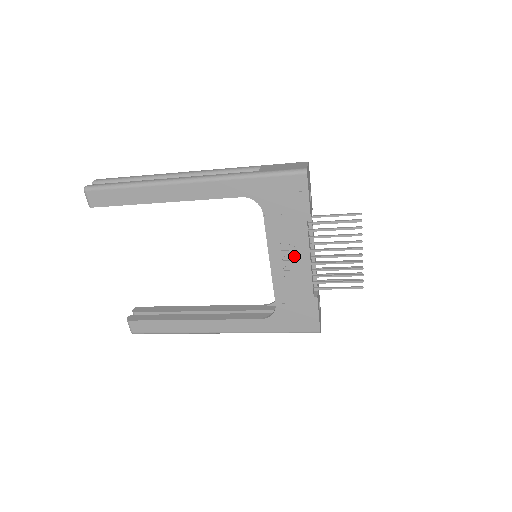
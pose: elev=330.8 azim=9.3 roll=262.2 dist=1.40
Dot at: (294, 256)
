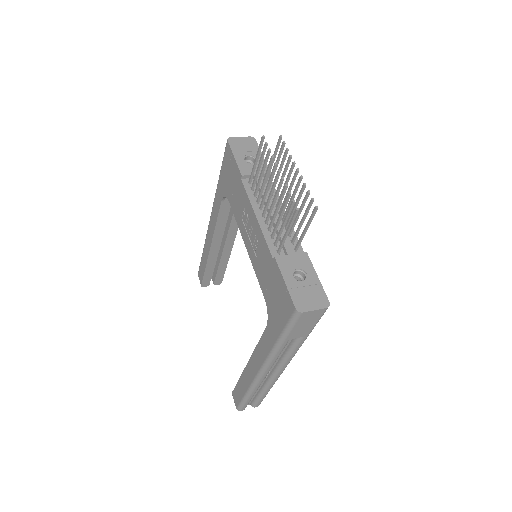
Dot at: (250, 224)
